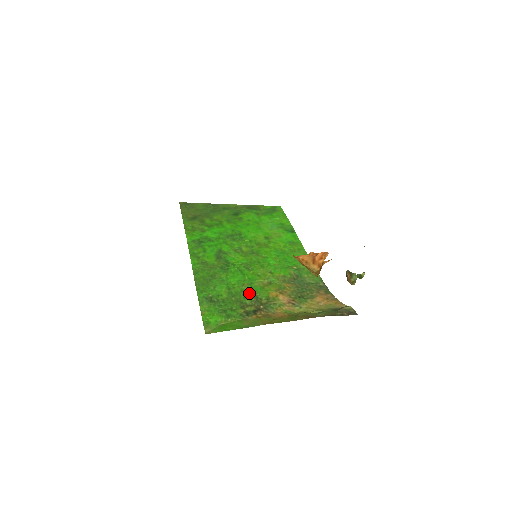
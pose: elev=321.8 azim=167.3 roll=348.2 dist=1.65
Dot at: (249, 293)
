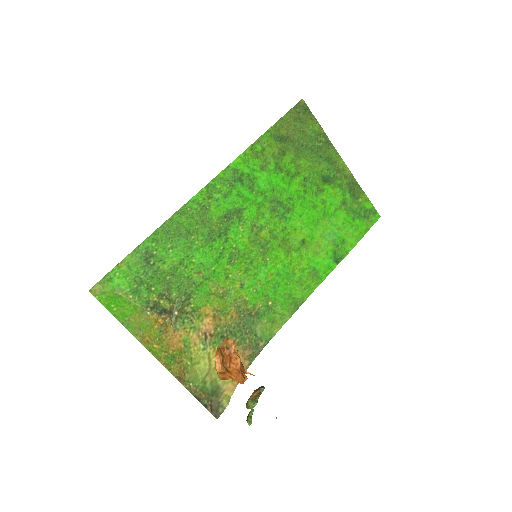
Dot at: (190, 287)
